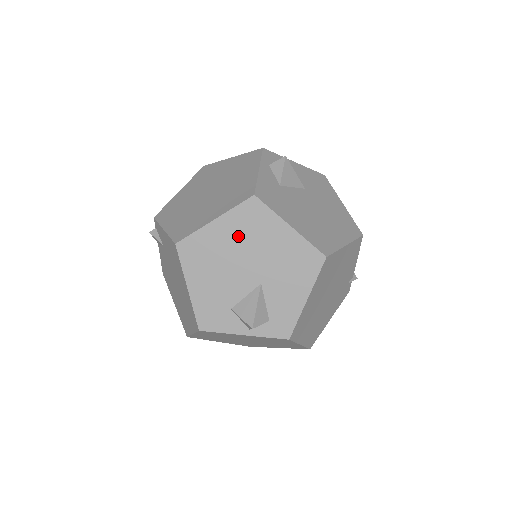
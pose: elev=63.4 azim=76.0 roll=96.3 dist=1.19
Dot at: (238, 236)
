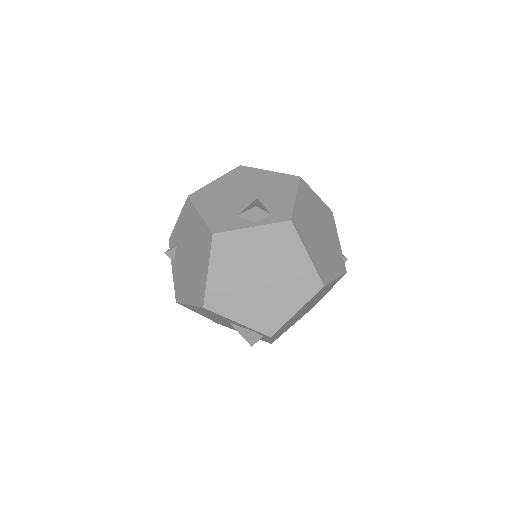
Dot at: (234, 182)
